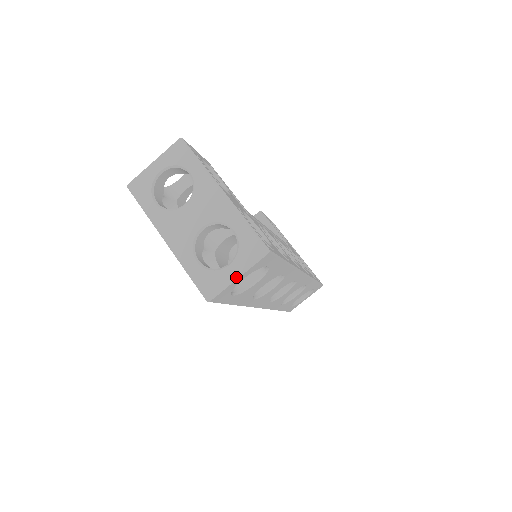
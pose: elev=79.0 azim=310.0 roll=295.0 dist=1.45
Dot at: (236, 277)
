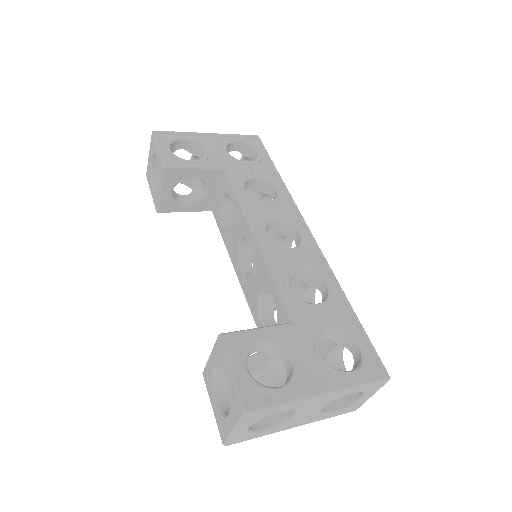
Dot at: (371, 396)
